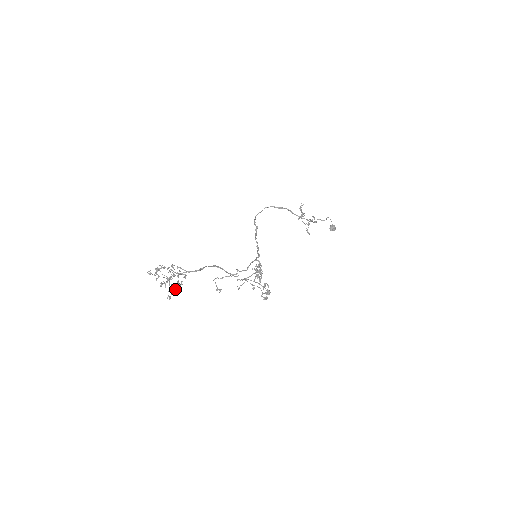
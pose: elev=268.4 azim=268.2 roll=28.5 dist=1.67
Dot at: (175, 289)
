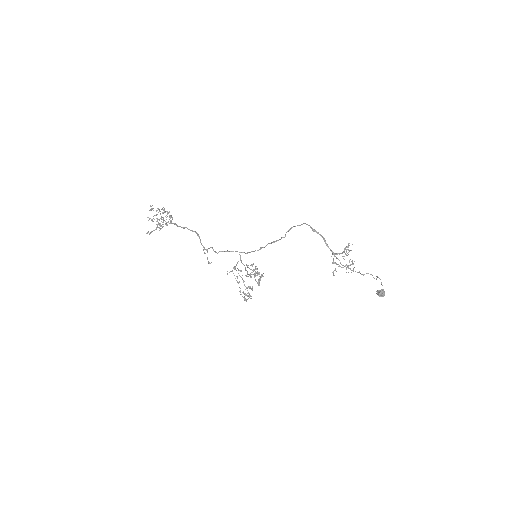
Dot at: (156, 229)
